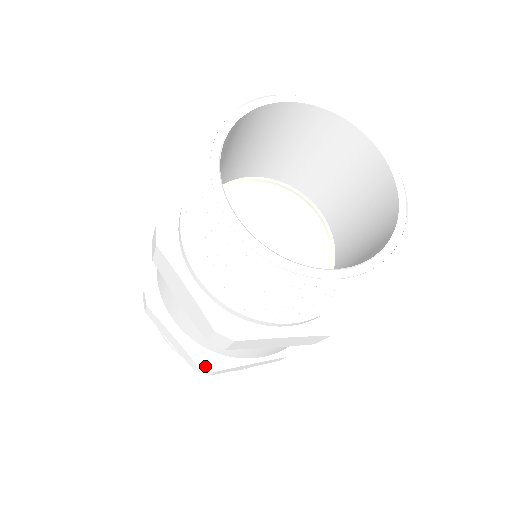
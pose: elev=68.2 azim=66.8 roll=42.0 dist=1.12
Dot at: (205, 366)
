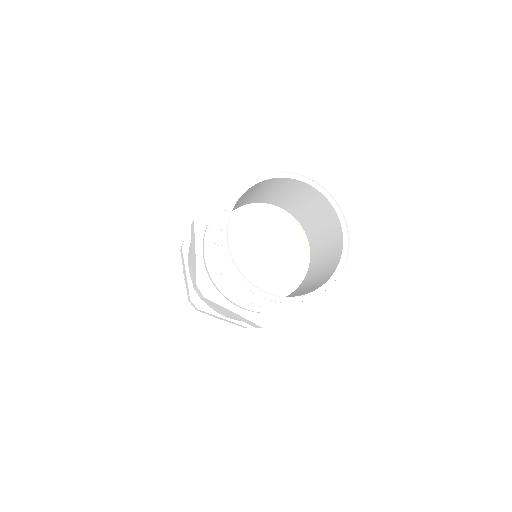
Dot at: (194, 303)
